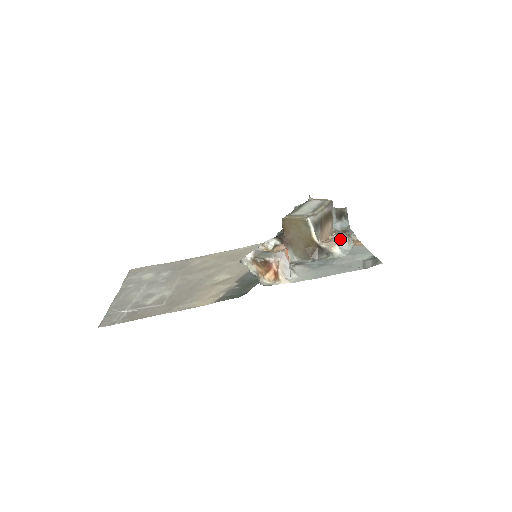
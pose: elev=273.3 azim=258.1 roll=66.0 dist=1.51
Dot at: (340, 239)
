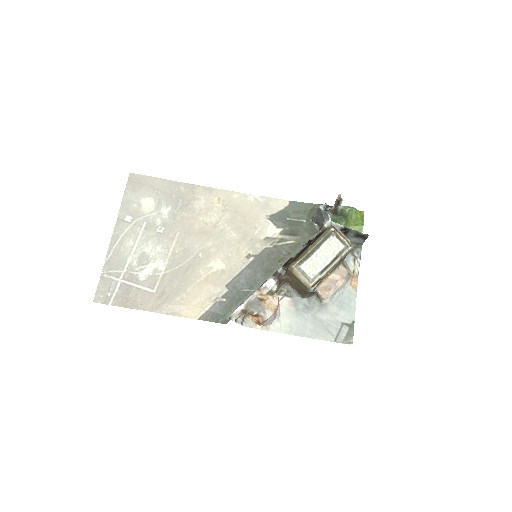
Dot at: (338, 285)
